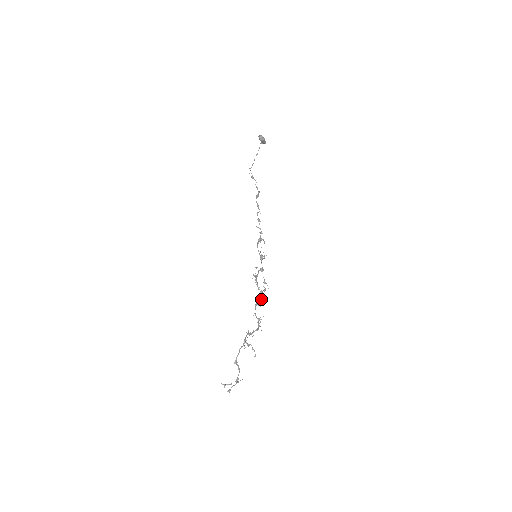
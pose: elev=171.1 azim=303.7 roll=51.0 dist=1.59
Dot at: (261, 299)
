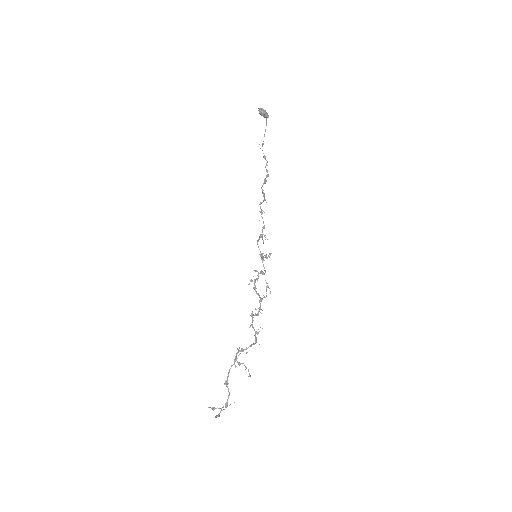
Dot at: occluded
